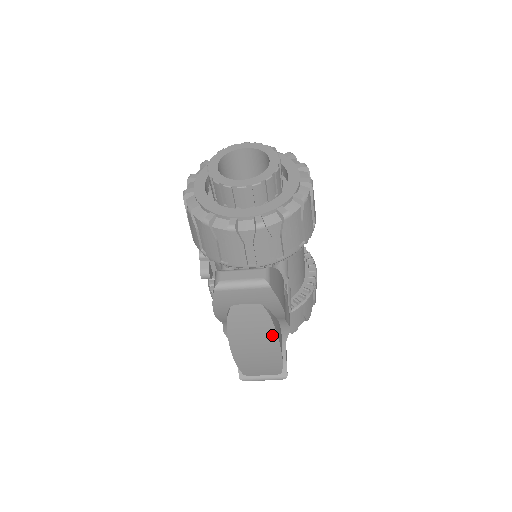
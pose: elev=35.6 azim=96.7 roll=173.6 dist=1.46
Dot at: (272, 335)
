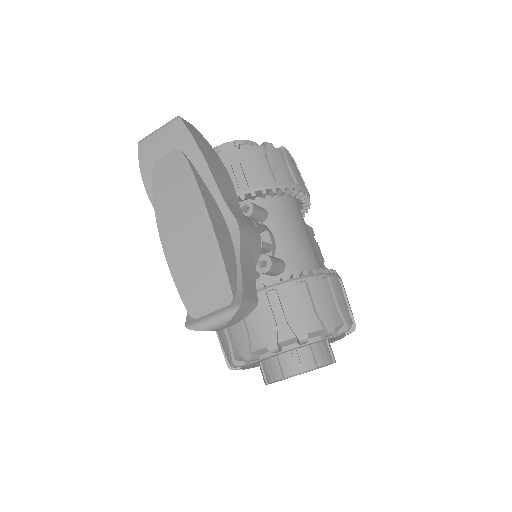
Dot at: (195, 192)
